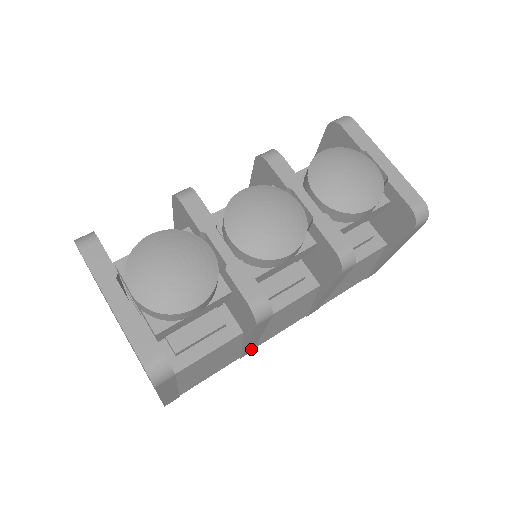
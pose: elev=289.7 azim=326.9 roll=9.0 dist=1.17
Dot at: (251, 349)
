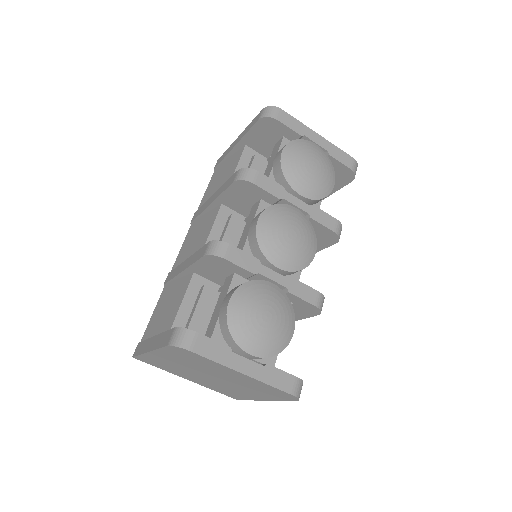
Dot at: occluded
